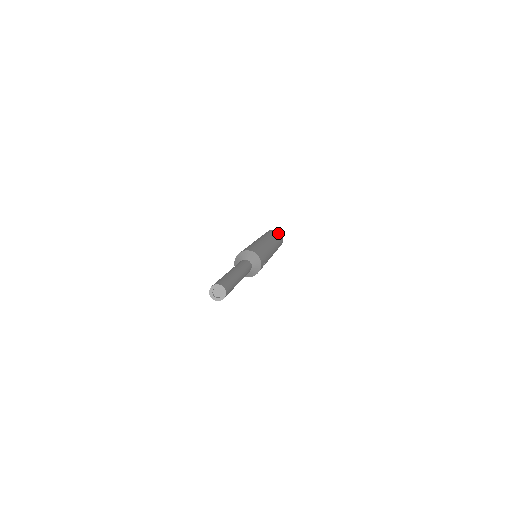
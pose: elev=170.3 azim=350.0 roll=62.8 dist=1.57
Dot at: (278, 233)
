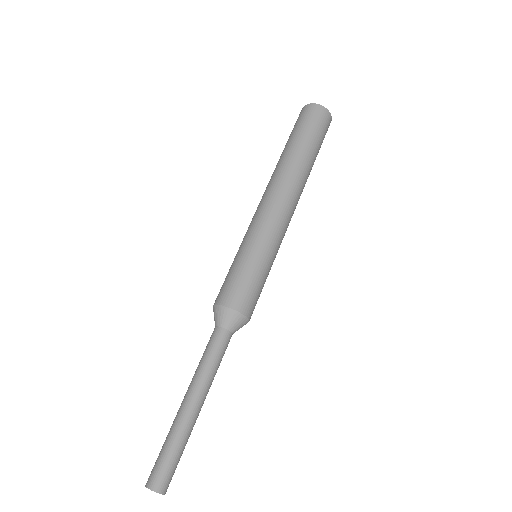
Dot at: (326, 131)
